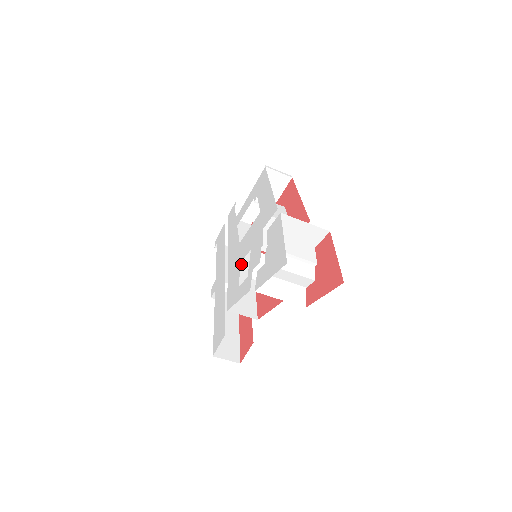
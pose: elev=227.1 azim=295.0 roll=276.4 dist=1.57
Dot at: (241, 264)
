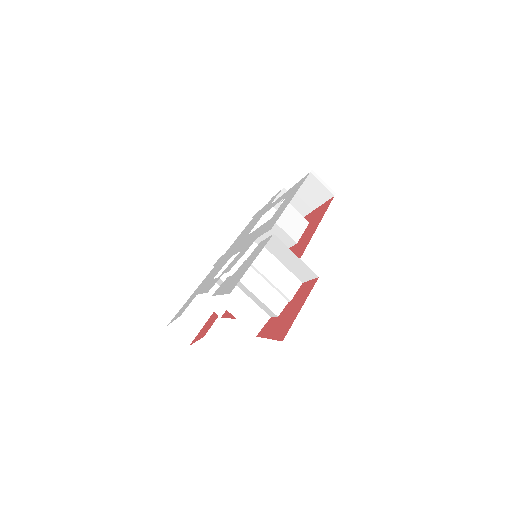
Dot at: (247, 254)
